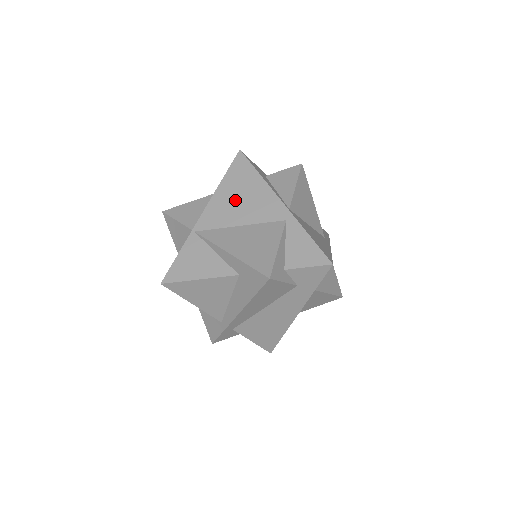
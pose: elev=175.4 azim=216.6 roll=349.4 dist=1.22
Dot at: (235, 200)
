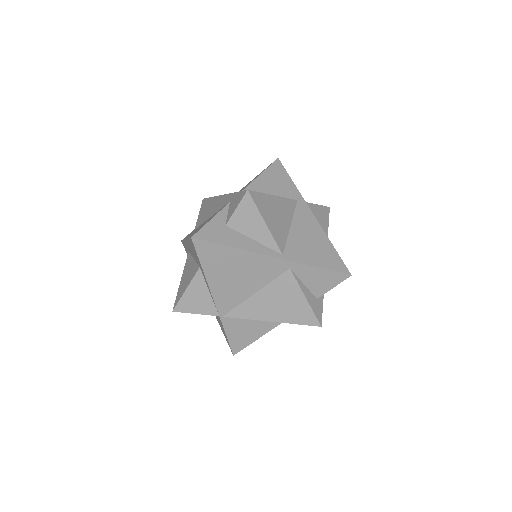
Dot at: (232, 279)
